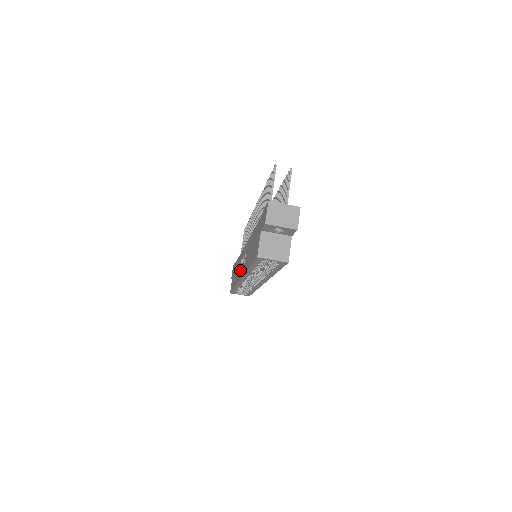
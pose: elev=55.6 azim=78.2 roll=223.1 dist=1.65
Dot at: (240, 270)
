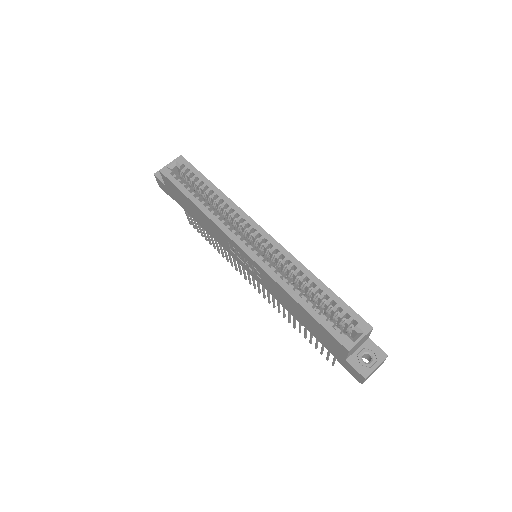
Dot at: (253, 267)
